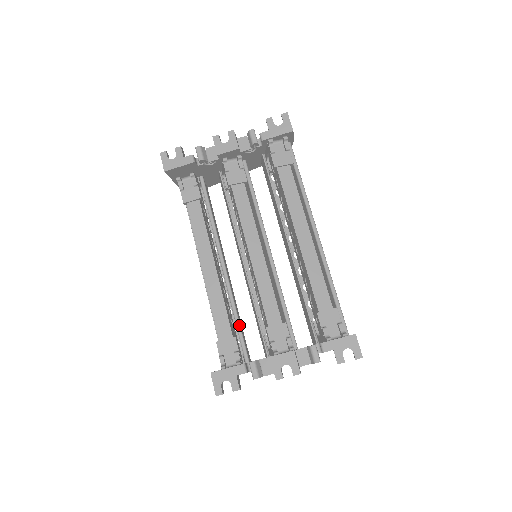
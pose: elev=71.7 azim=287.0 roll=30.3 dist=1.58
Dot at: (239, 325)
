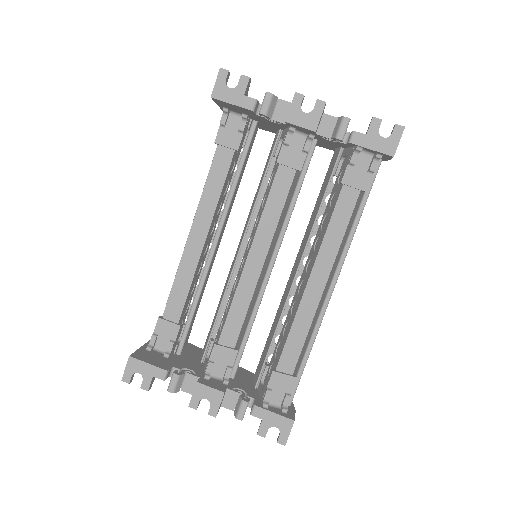
Dot at: (192, 314)
